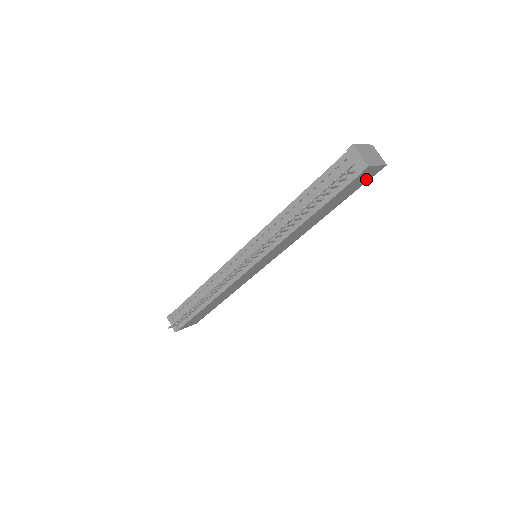
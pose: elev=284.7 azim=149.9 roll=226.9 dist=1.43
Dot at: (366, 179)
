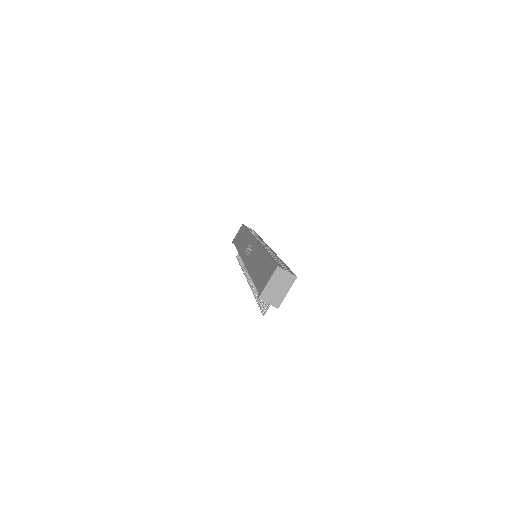
Dot at: occluded
